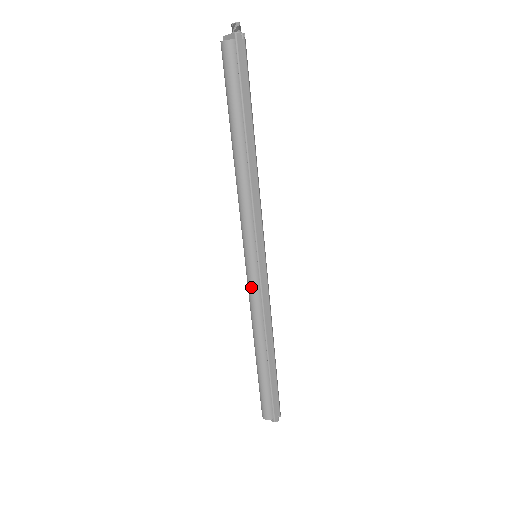
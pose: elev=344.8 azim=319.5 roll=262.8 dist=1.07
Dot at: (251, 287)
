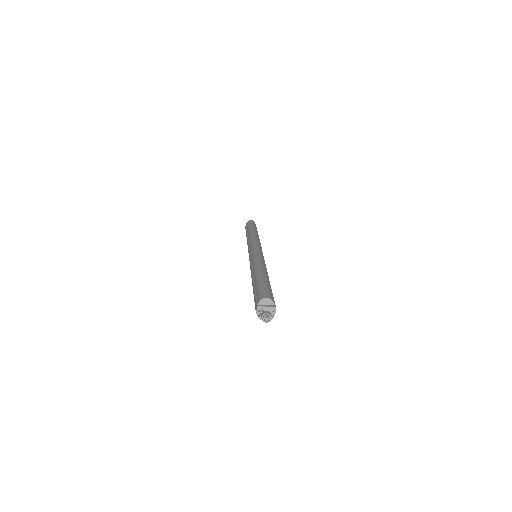
Dot at: (259, 253)
